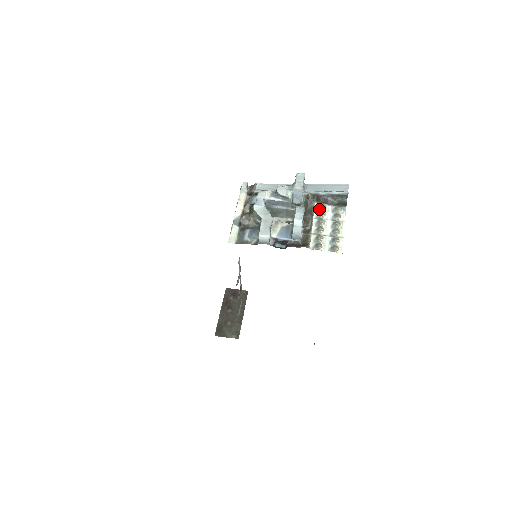
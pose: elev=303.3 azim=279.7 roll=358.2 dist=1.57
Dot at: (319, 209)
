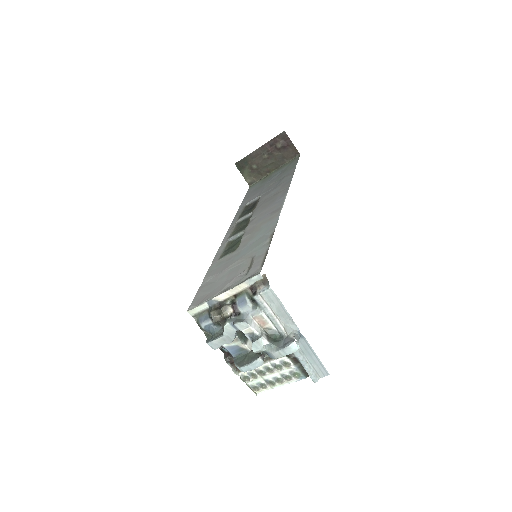
Dot at: (282, 363)
